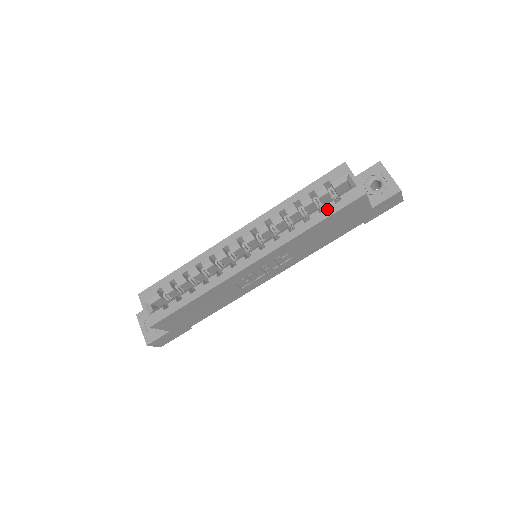
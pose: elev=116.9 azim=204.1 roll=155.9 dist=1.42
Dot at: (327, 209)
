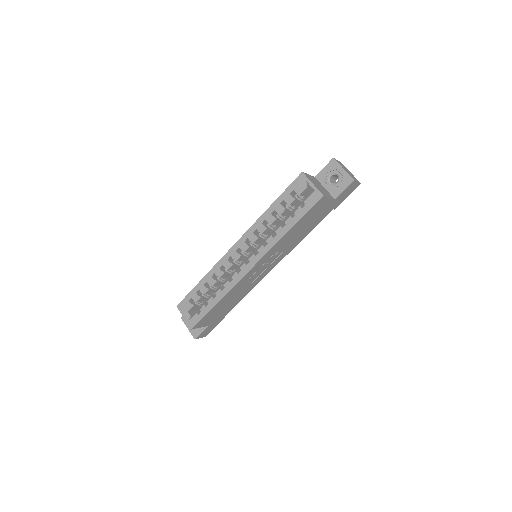
Dot at: (297, 214)
